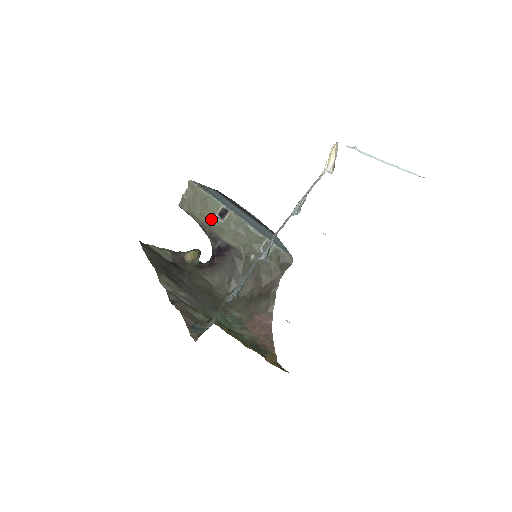
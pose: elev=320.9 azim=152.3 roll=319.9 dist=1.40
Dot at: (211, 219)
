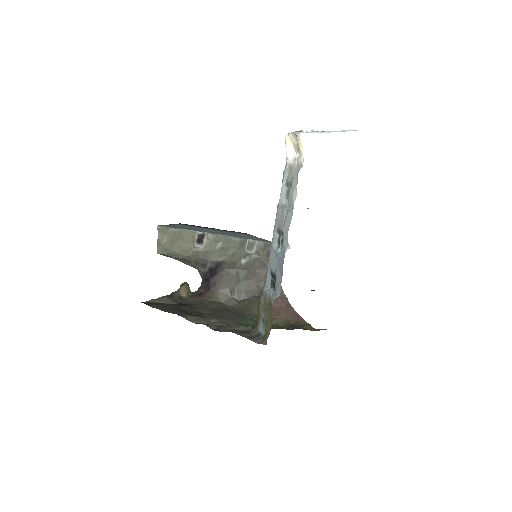
Dot at: (193, 249)
